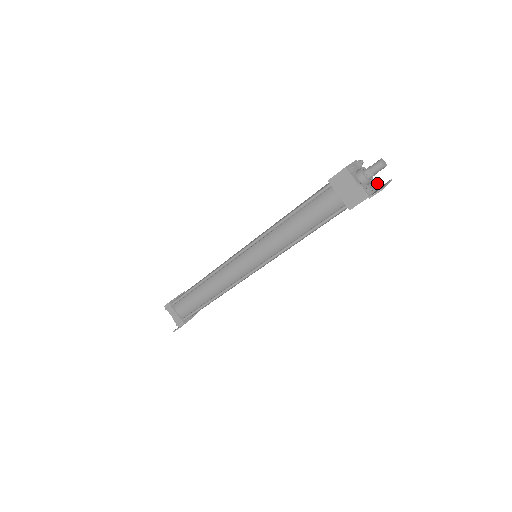
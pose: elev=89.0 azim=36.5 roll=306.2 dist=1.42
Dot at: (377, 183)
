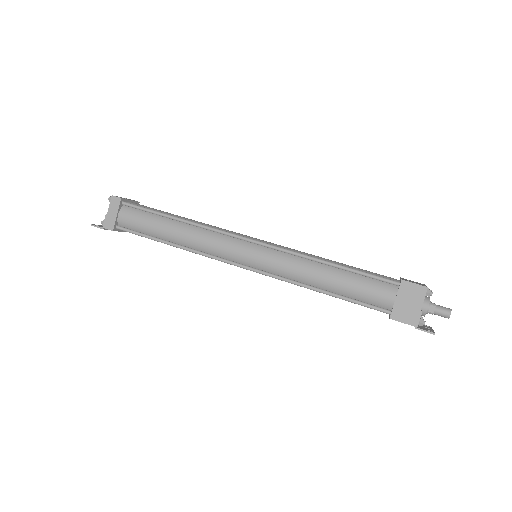
Dot at: occluded
